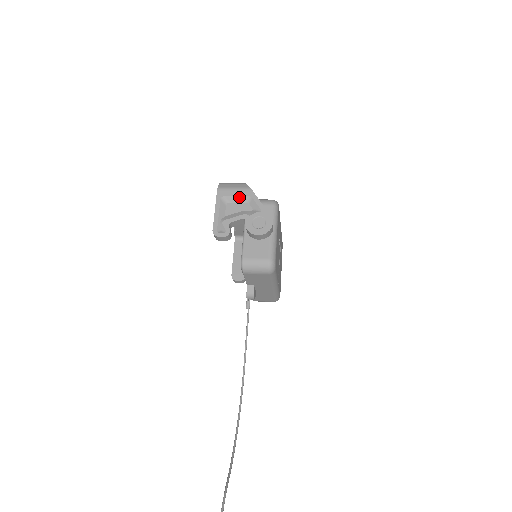
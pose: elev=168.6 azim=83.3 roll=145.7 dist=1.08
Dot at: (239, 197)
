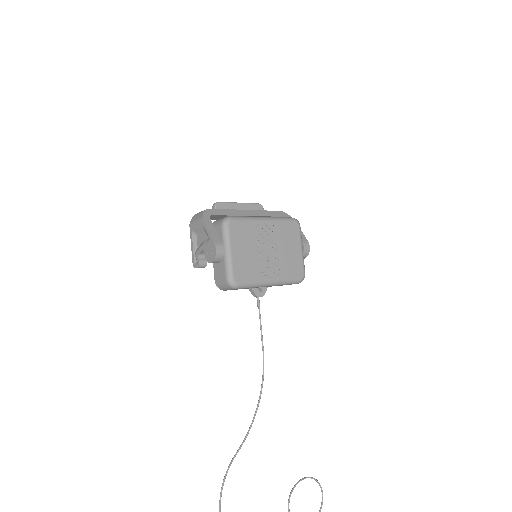
Dot at: (199, 229)
